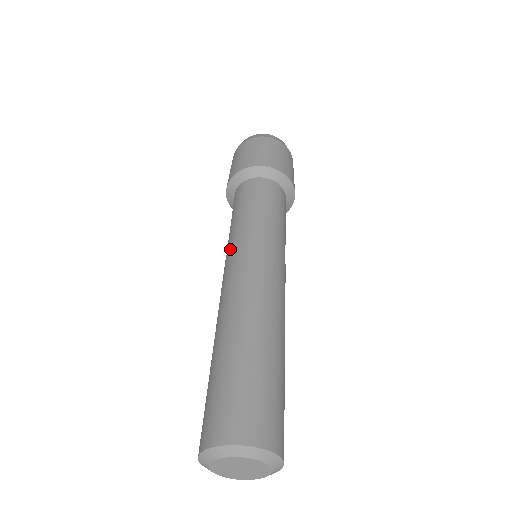
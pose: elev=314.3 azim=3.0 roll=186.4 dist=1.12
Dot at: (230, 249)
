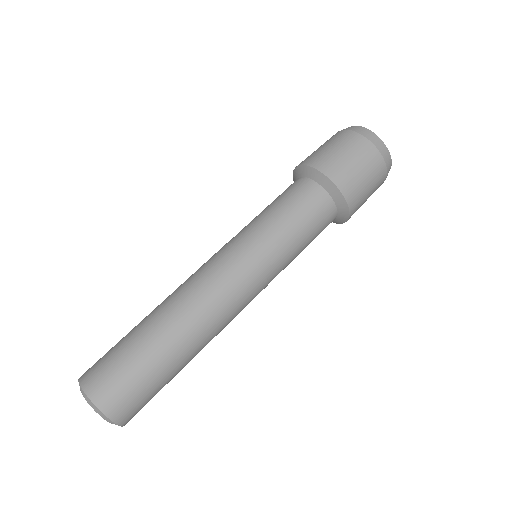
Dot at: (244, 245)
